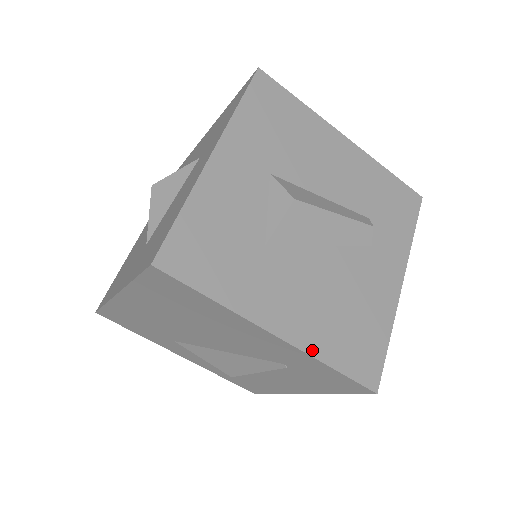
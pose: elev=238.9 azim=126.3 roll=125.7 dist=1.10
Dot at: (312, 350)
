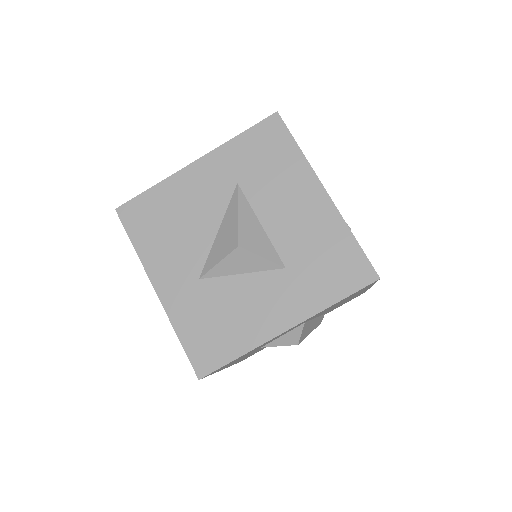
Dot at: occluded
